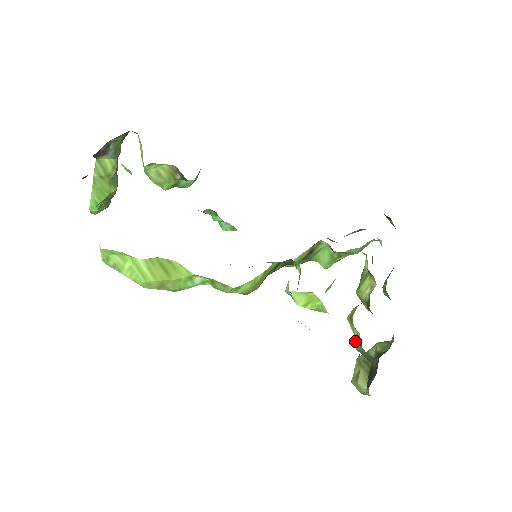
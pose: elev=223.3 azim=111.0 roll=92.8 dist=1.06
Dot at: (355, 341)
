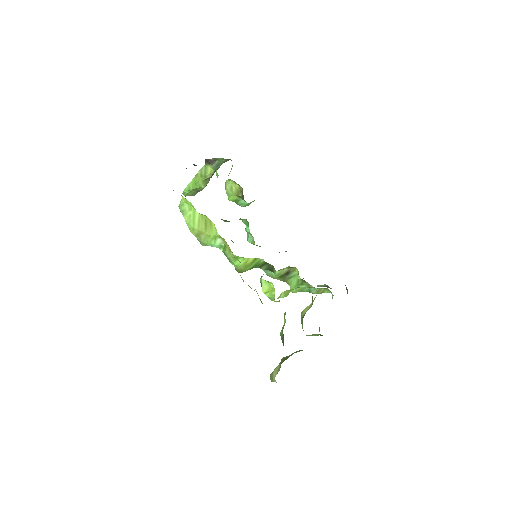
Dot at: (282, 328)
